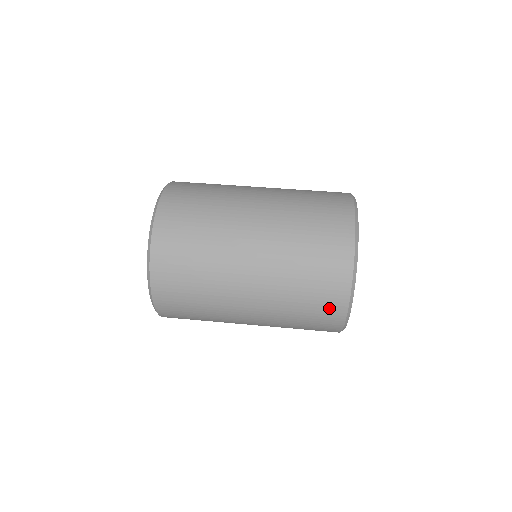
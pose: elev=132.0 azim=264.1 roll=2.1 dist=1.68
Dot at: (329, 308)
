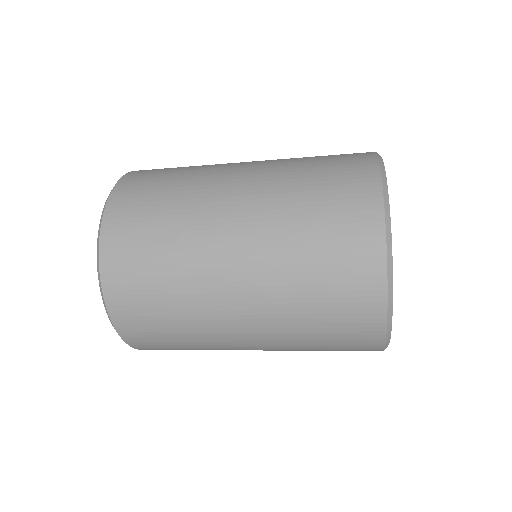
Dot at: (354, 193)
